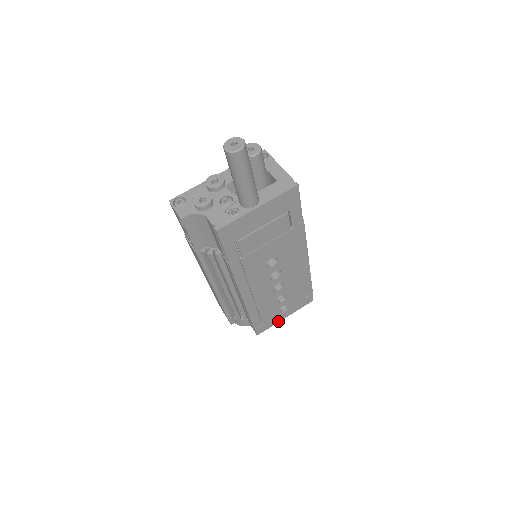
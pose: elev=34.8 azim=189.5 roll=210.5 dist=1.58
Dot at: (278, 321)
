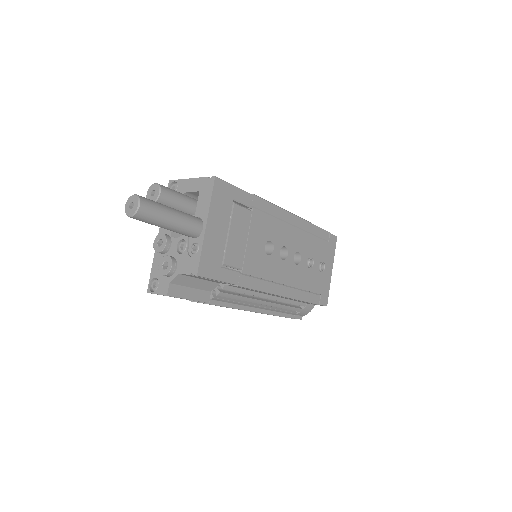
Dot at: (329, 280)
